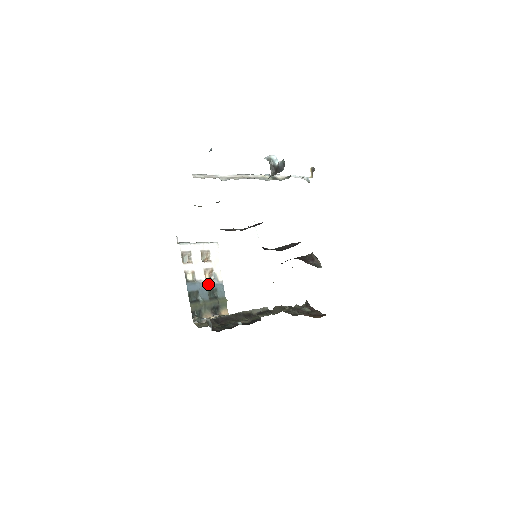
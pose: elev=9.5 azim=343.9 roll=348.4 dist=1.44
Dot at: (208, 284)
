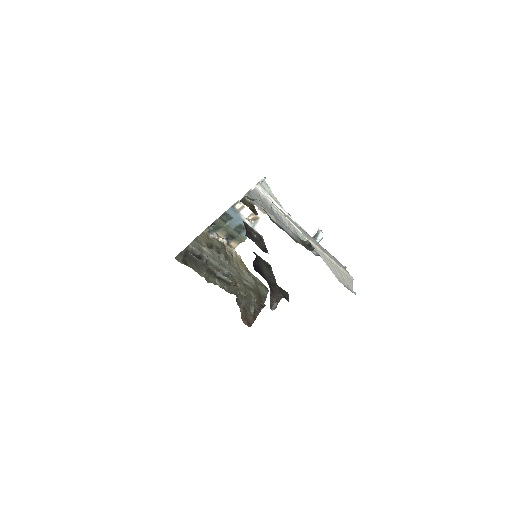
Dot at: occluded
